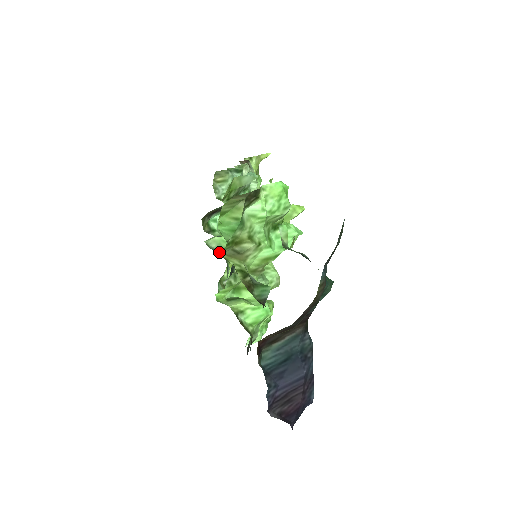
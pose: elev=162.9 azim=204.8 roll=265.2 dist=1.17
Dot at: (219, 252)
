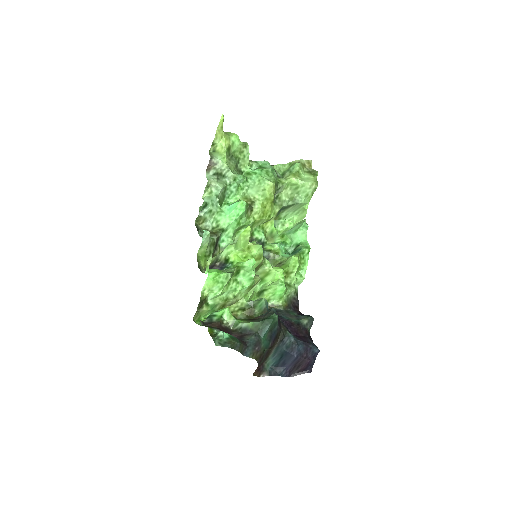
Dot at: occluded
